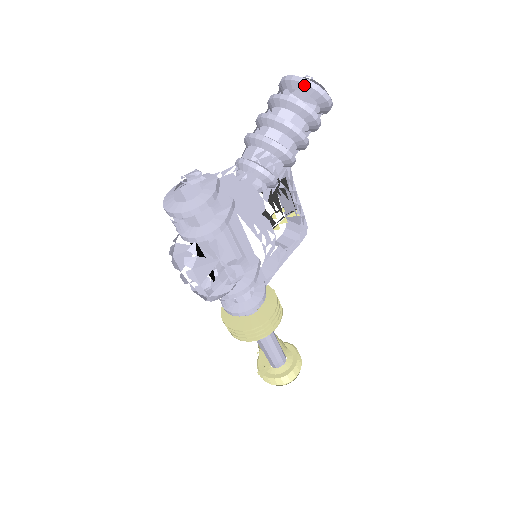
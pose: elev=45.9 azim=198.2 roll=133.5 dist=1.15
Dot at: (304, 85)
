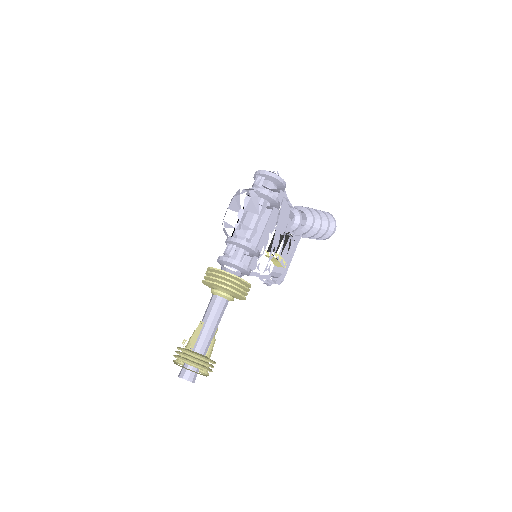
Dot at: (328, 214)
